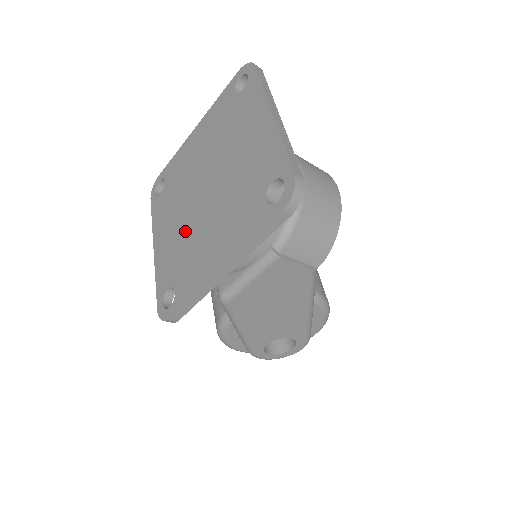
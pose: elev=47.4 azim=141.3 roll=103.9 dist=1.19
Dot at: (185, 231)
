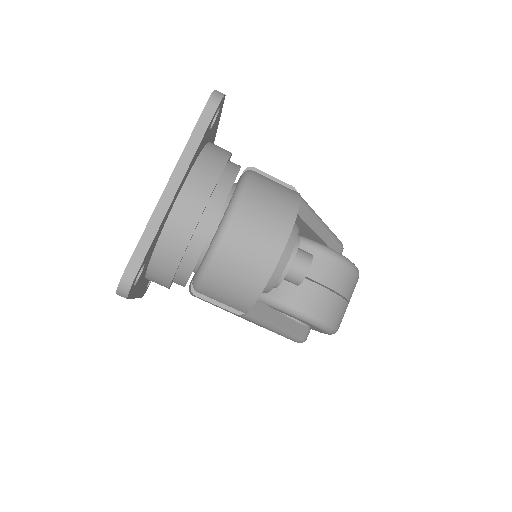
Dot at: occluded
